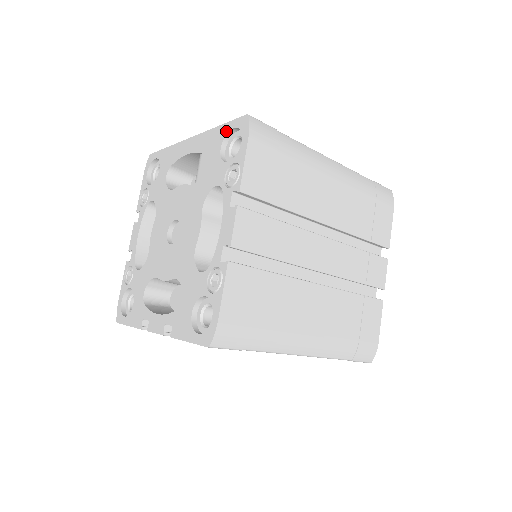
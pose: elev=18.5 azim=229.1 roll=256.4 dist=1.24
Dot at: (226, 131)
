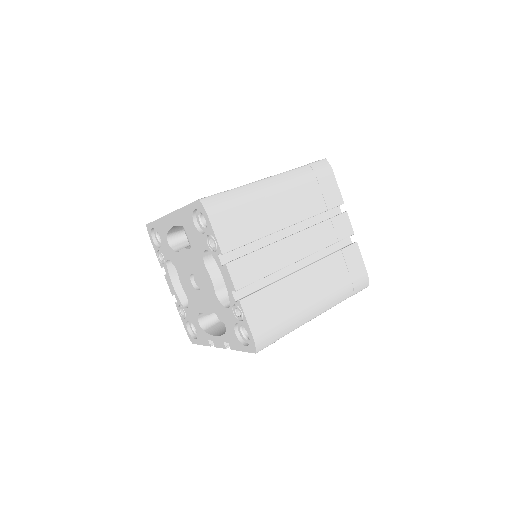
Dot at: (191, 211)
